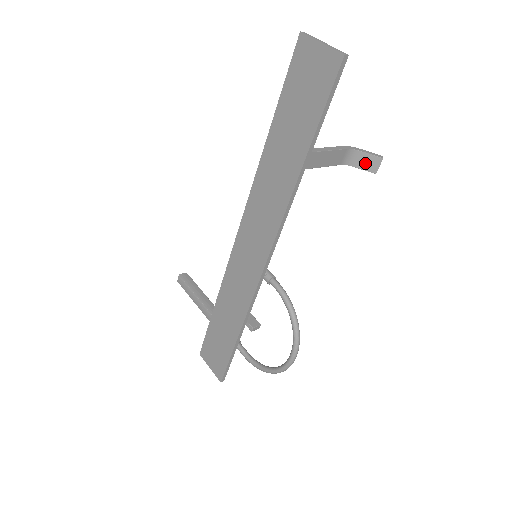
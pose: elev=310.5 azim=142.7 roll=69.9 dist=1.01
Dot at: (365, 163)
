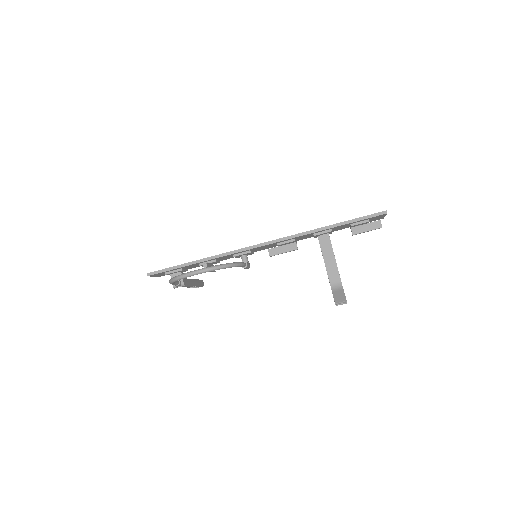
Dot at: (338, 295)
